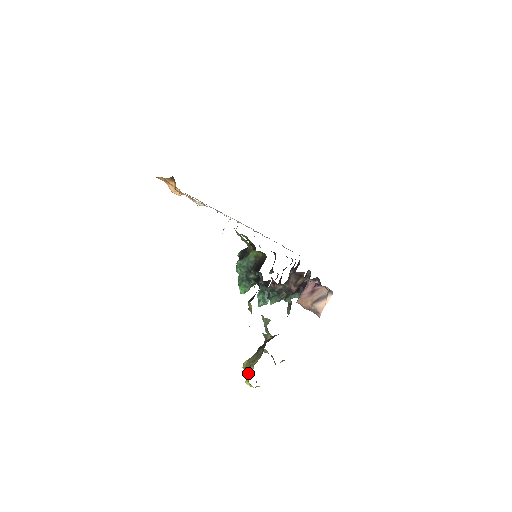
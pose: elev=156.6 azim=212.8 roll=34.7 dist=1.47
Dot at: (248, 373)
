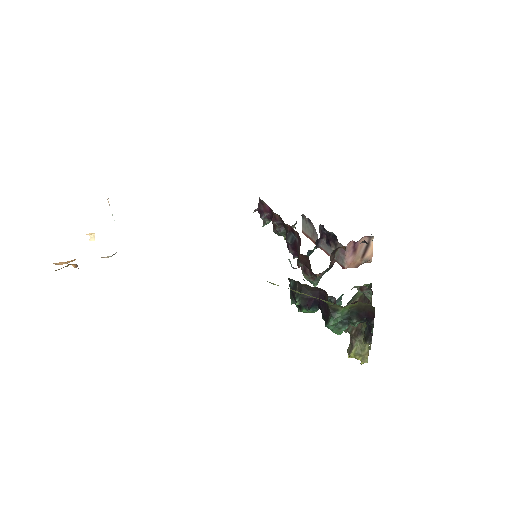
Dot at: (366, 362)
